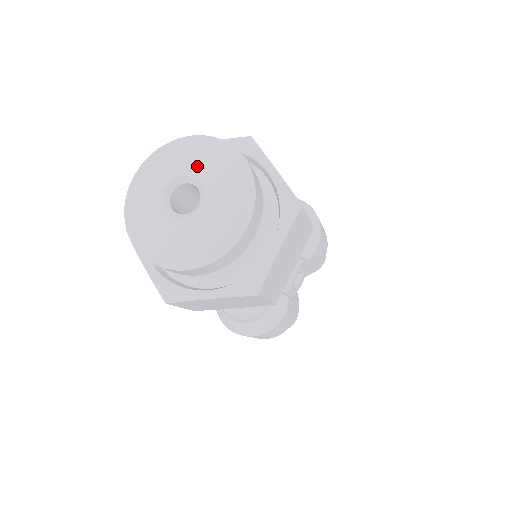
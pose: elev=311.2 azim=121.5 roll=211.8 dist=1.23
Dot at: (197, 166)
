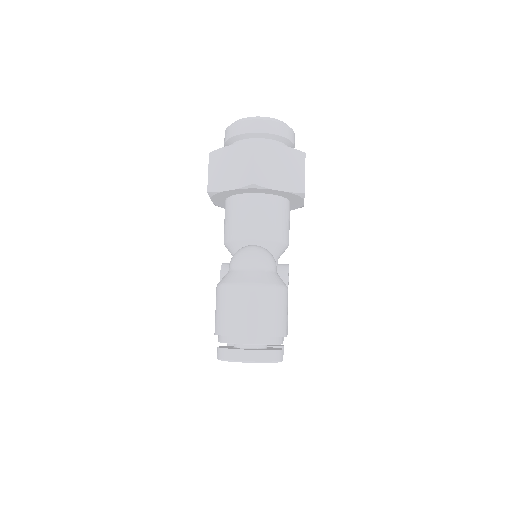
Dot at: occluded
